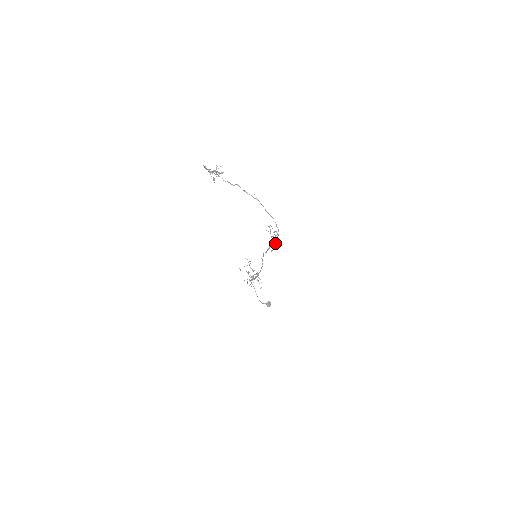
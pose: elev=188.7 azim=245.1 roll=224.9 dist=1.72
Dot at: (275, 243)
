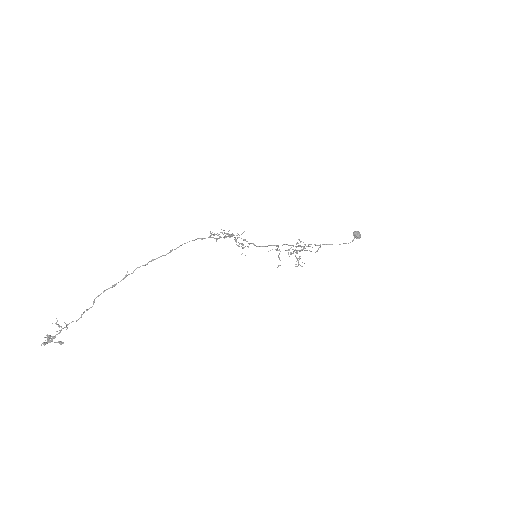
Dot at: (235, 241)
